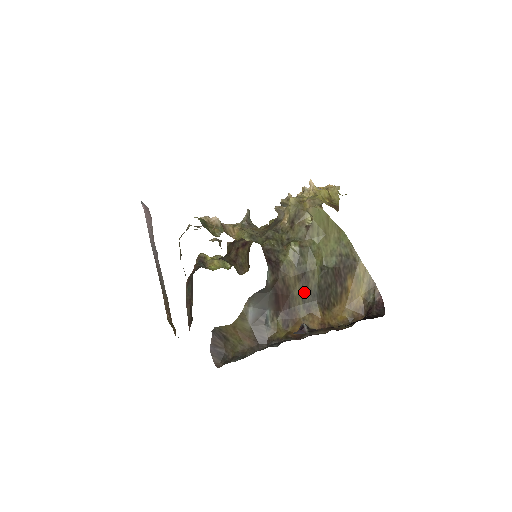
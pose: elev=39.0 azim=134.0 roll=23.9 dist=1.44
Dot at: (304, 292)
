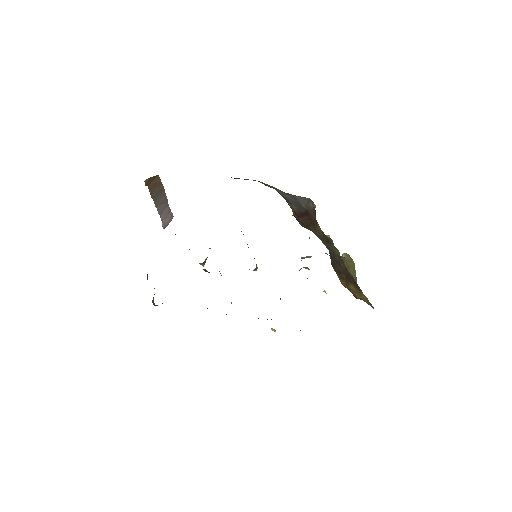
Dot at: (323, 239)
